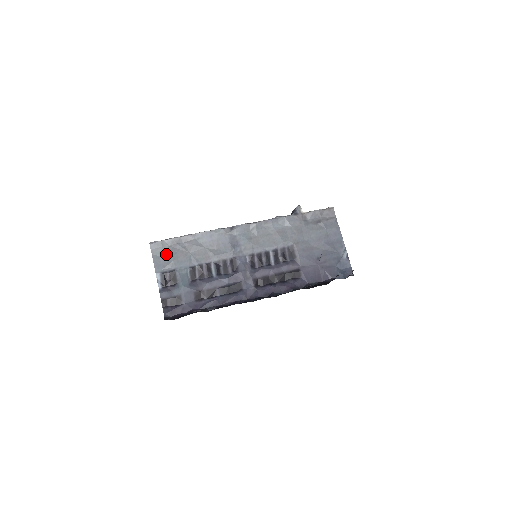
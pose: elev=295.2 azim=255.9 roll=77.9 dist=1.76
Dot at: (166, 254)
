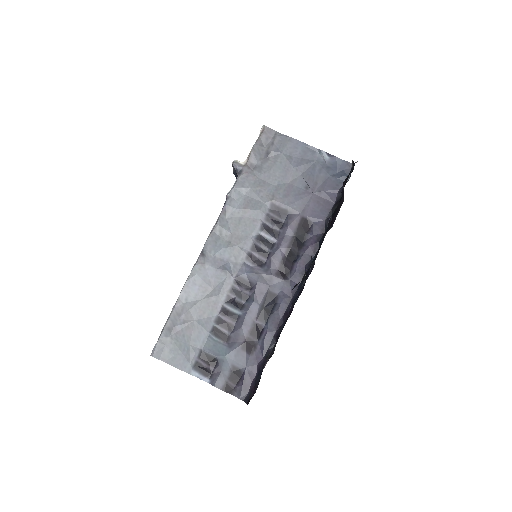
Dot at: (176, 347)
